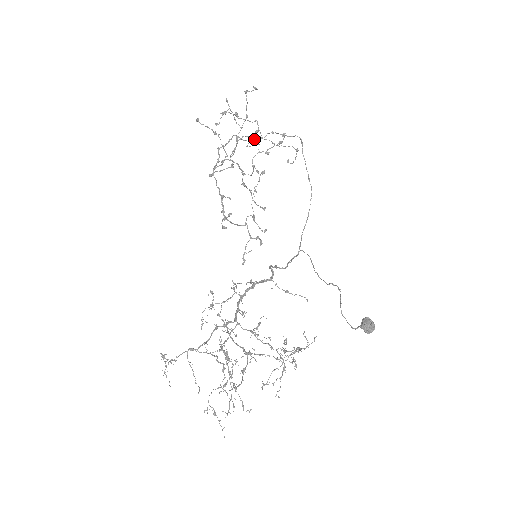
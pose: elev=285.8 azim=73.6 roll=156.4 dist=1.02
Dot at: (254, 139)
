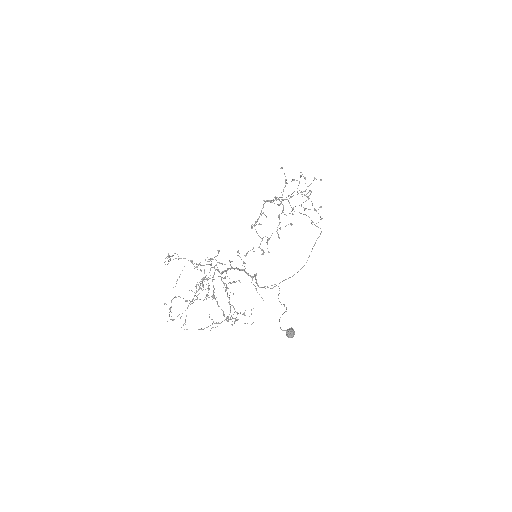
Dot at: (305, 195)
